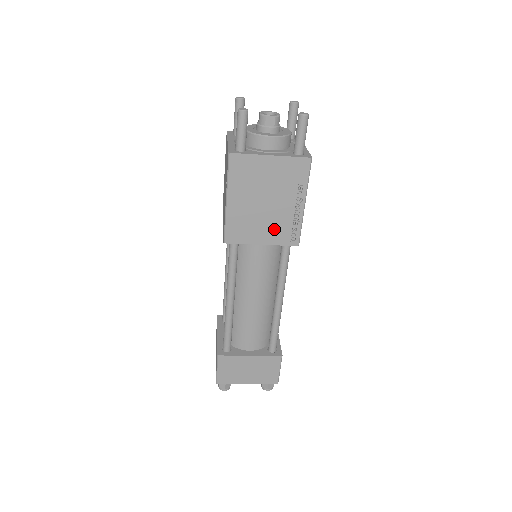
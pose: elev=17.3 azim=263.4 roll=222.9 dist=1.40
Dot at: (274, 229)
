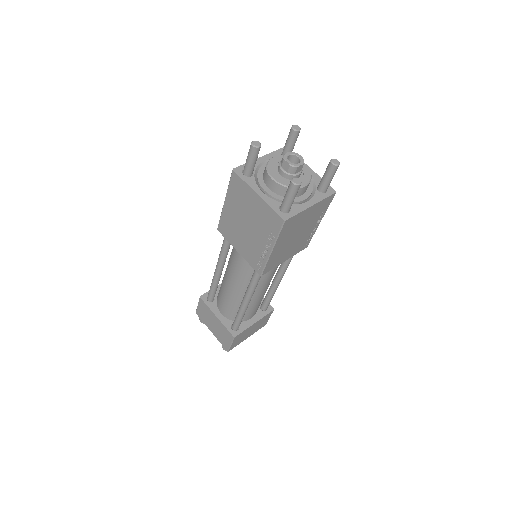
Dot at: (296, 247)
